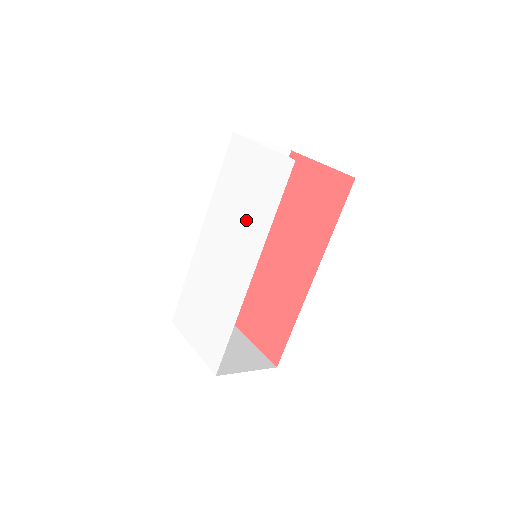
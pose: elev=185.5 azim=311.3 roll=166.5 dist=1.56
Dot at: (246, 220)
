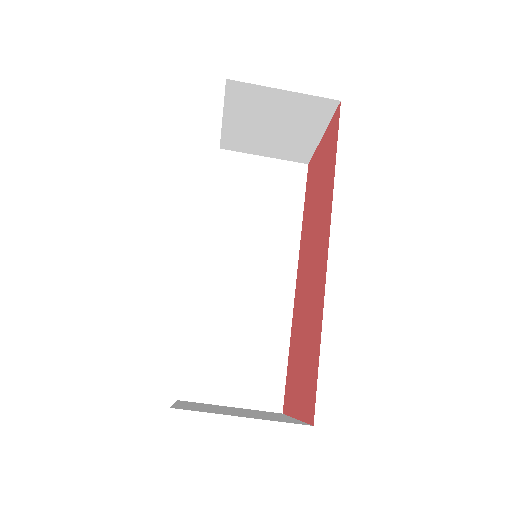
Dot at: occluded
